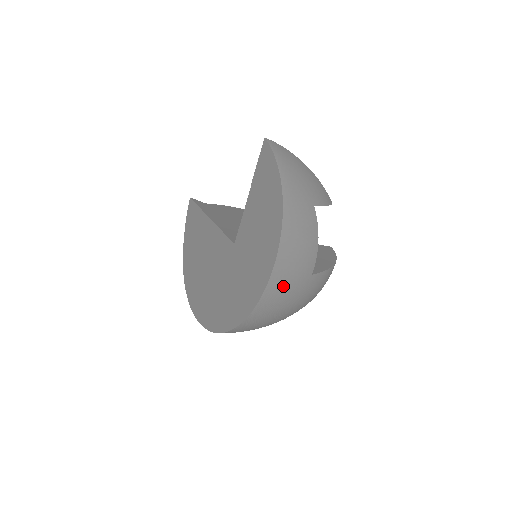
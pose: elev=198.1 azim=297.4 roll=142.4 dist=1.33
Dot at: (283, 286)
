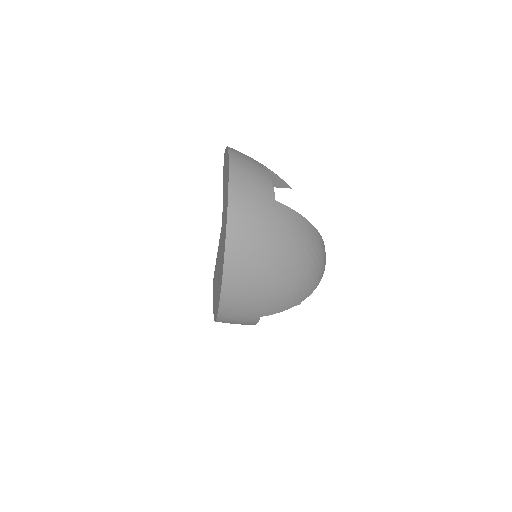
Dot at: (246, 194)
